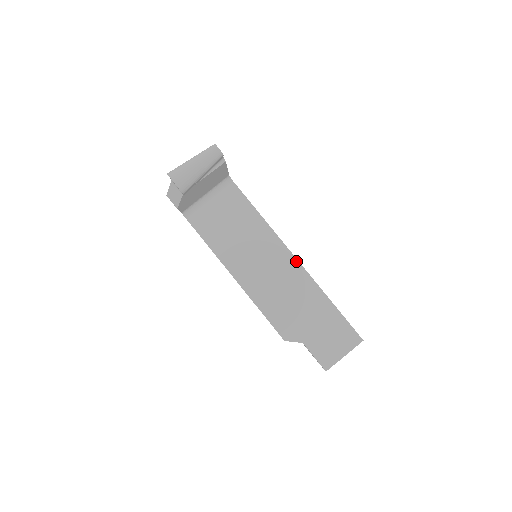
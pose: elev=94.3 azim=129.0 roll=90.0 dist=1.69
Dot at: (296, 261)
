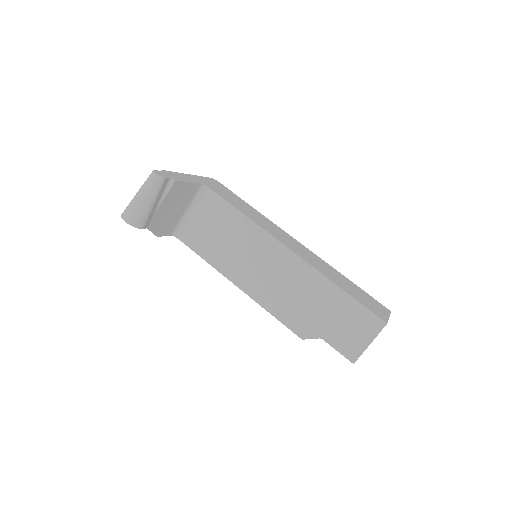
Dot at: (292, 253)
